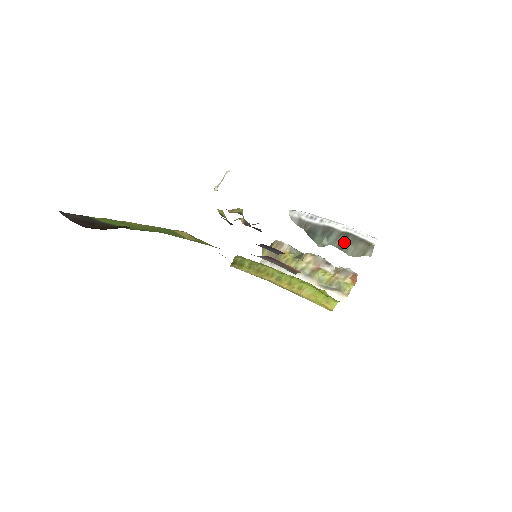
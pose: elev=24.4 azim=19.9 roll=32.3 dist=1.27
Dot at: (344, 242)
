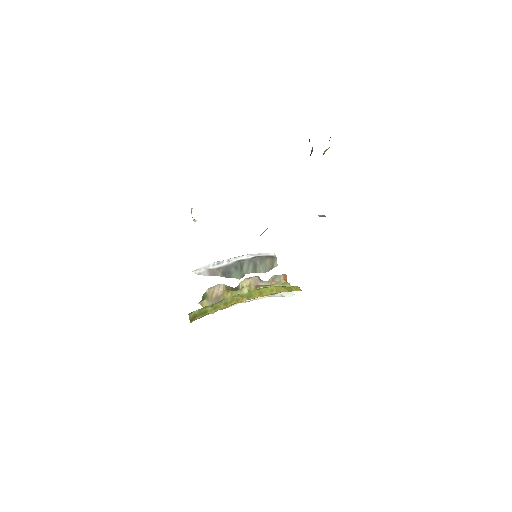
Dot at: (255, 265)
